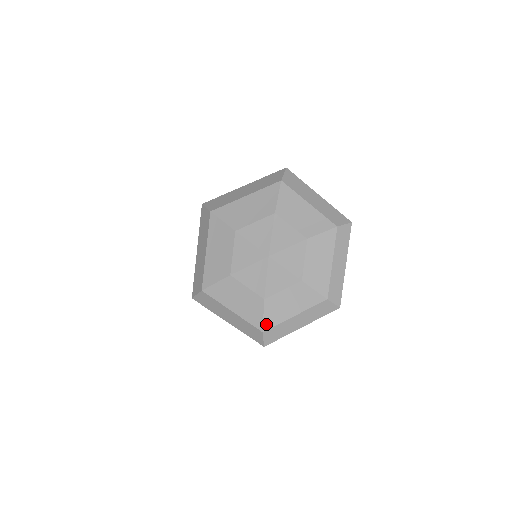
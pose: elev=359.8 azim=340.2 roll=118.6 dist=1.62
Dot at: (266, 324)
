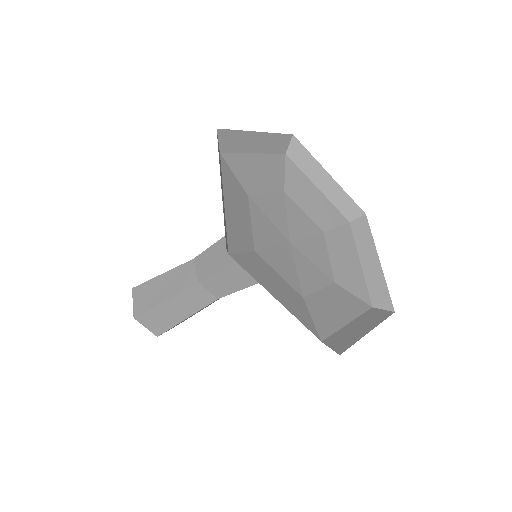
Dot at: (239, 258)
